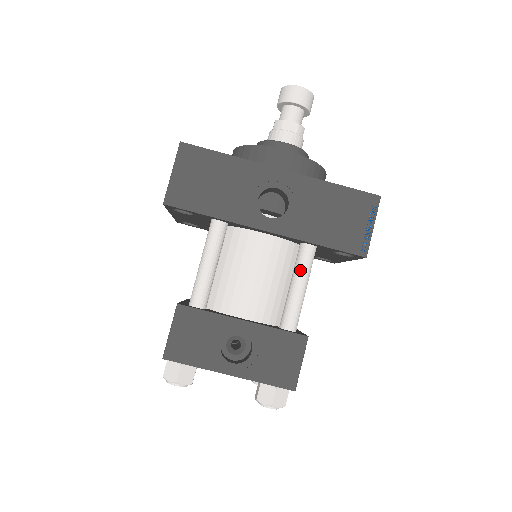
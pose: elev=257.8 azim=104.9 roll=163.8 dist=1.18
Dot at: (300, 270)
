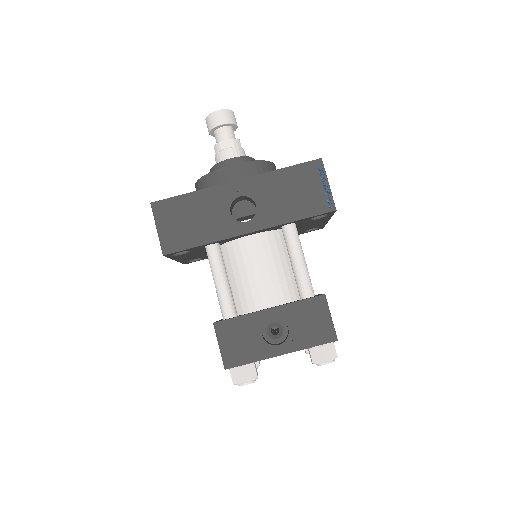
Dot at: (292, 248)
